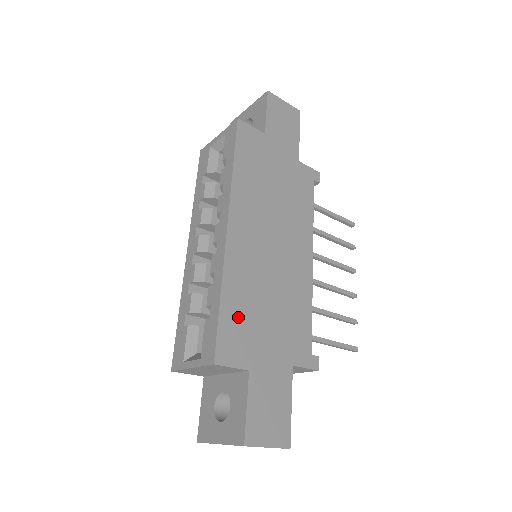
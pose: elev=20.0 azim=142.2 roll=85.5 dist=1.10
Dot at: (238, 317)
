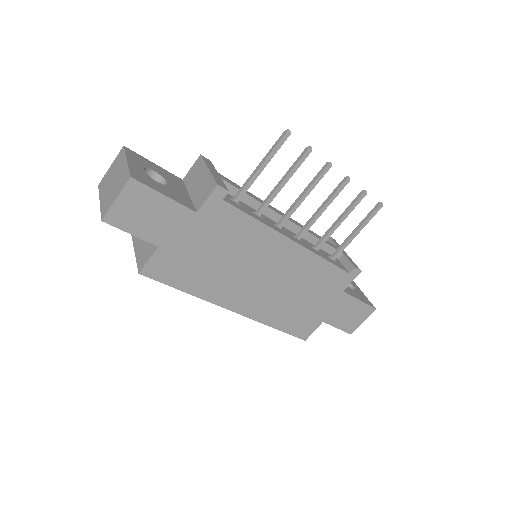
Dot at: (292, 320)
